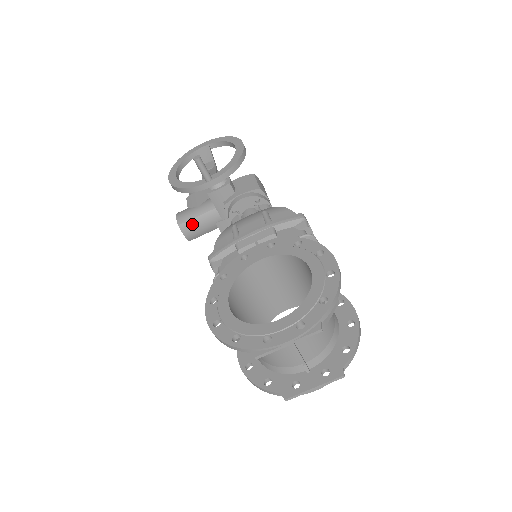
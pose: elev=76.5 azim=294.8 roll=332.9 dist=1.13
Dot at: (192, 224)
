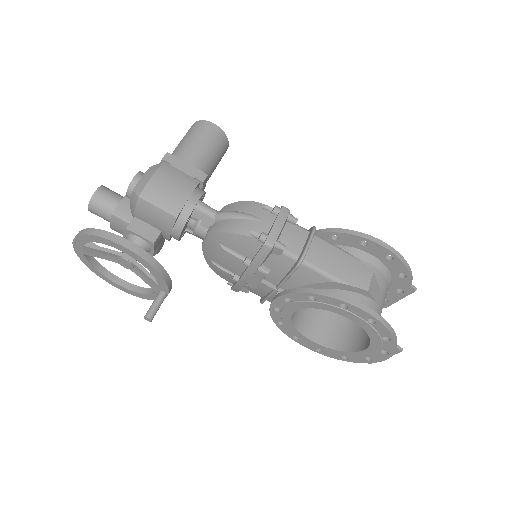
Dot at: (158, 247)
